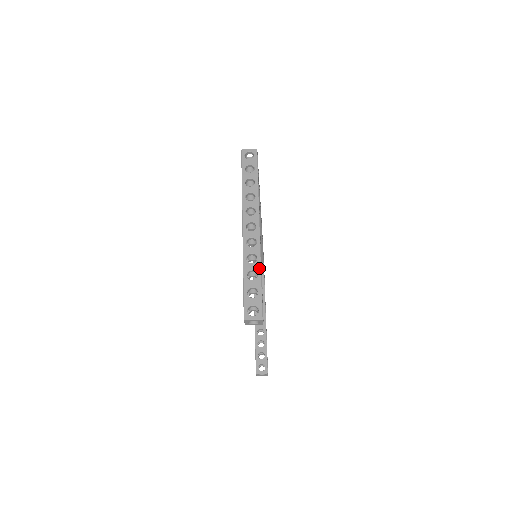
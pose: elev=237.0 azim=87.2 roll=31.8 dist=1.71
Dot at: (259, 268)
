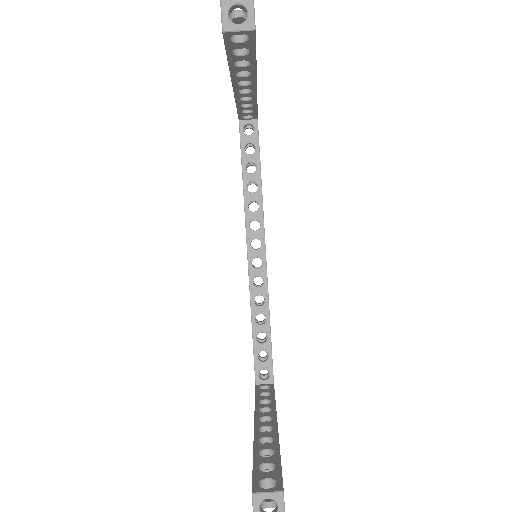
Dot at: occluded
